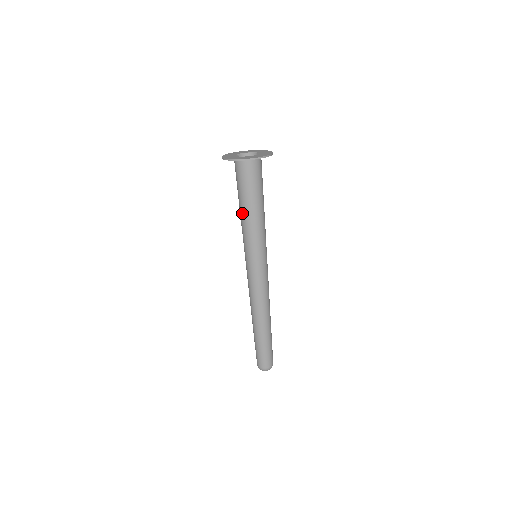
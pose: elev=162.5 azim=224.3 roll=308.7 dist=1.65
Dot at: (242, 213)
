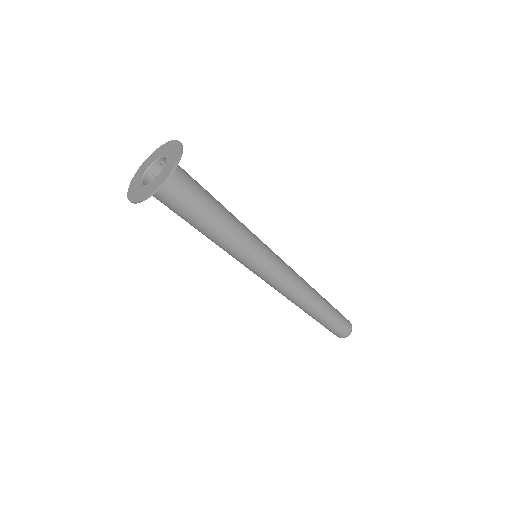
Dot at: occluded
